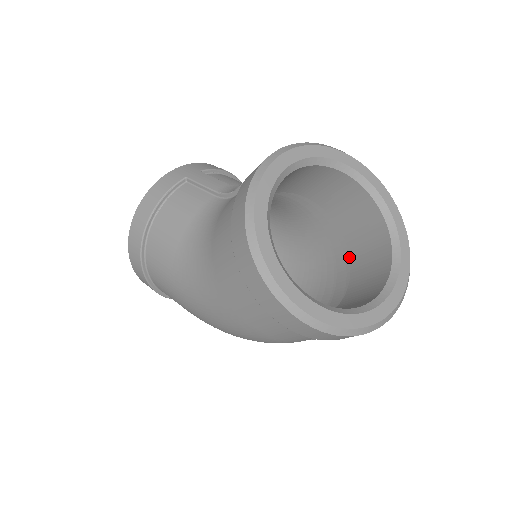
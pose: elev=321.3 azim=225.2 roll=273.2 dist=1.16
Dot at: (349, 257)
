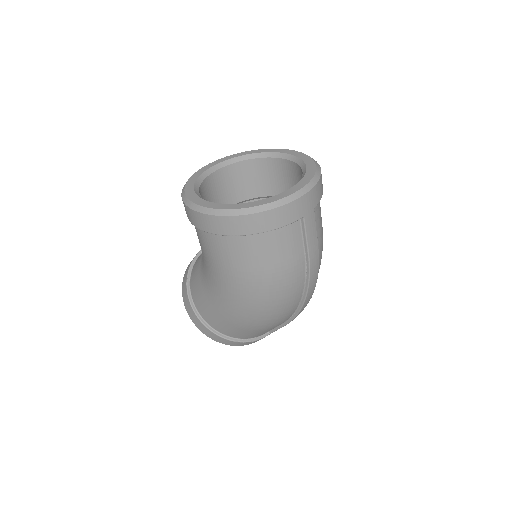
Dot at: occluded
